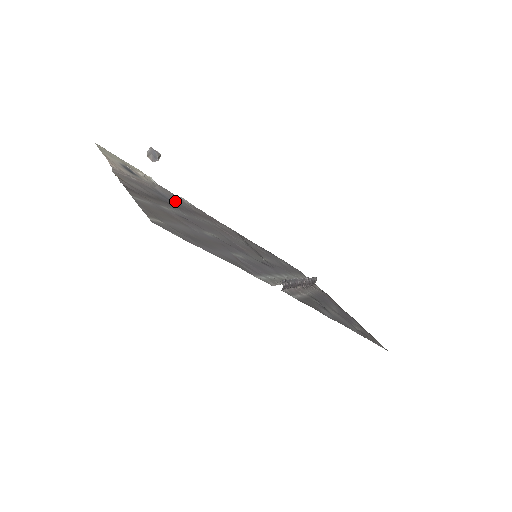
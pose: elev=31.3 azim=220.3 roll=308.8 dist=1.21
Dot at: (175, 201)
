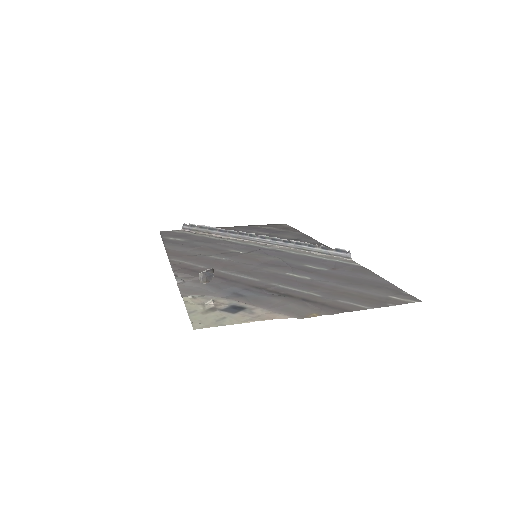
Dot at: (227, 288)
